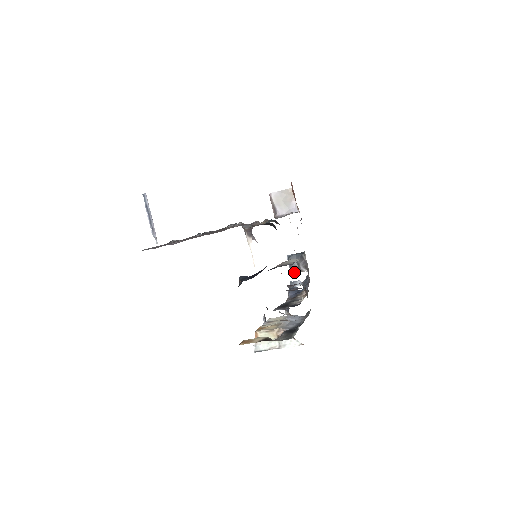
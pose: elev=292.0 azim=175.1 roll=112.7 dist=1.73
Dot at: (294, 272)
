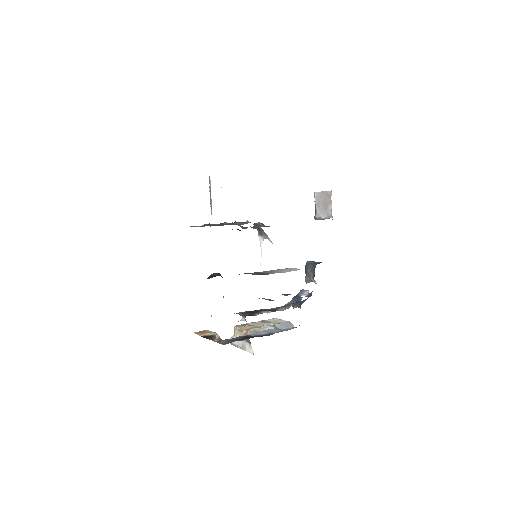
Dot at: (308, 281)
